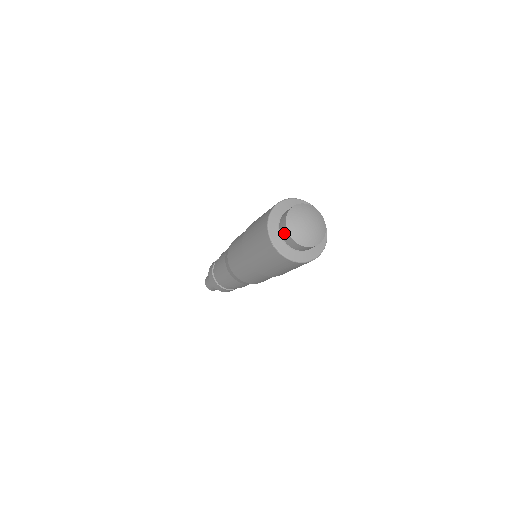
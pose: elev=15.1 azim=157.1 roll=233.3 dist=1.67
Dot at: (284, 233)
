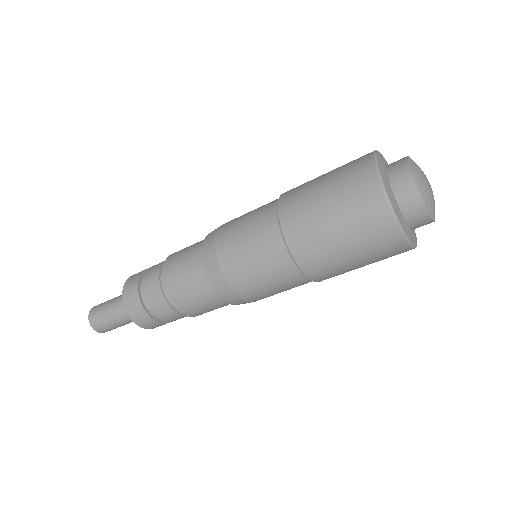
Dot at: (401, 180)
